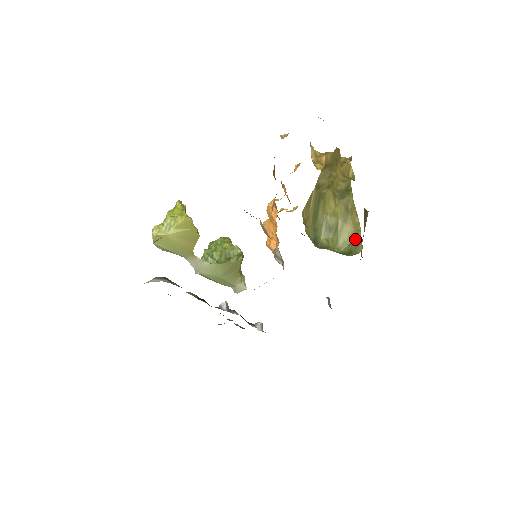
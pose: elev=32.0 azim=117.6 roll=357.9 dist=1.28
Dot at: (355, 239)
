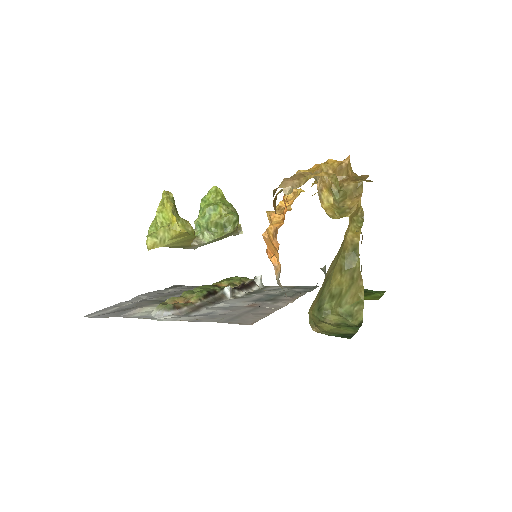
Dot at: (357, 302)
